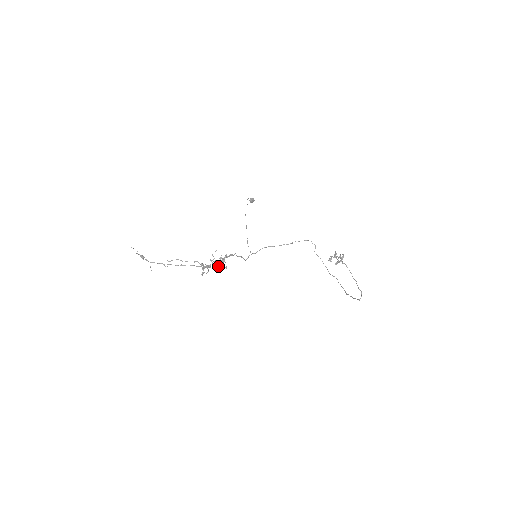
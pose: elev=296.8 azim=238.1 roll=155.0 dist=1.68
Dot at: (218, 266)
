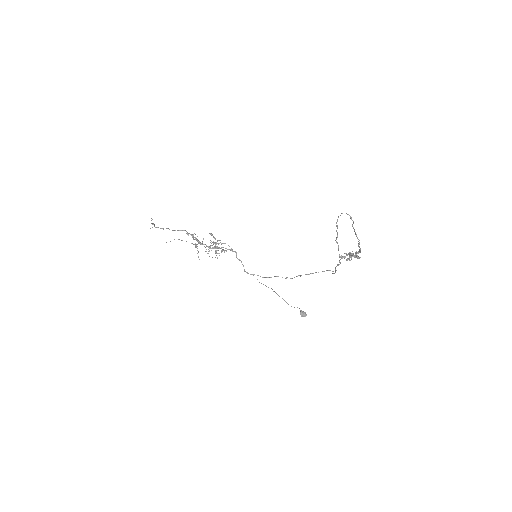
Dot at: (210, 247)
